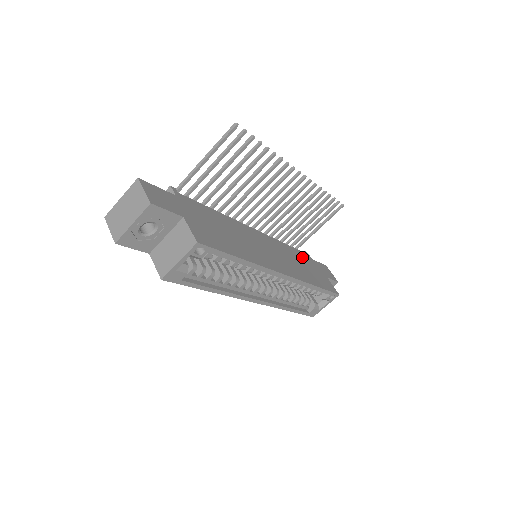
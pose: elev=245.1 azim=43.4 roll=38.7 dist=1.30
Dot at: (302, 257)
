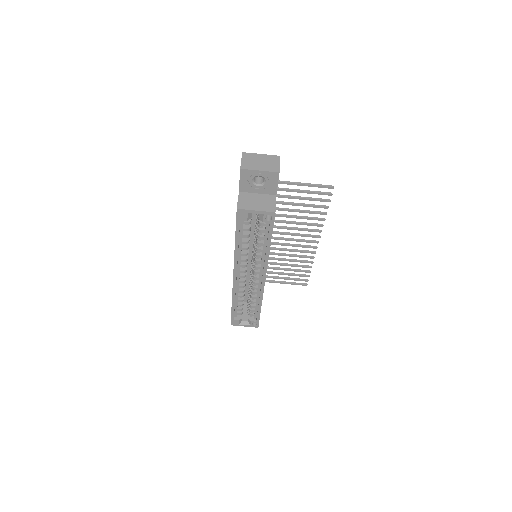
Dot at: occluded
